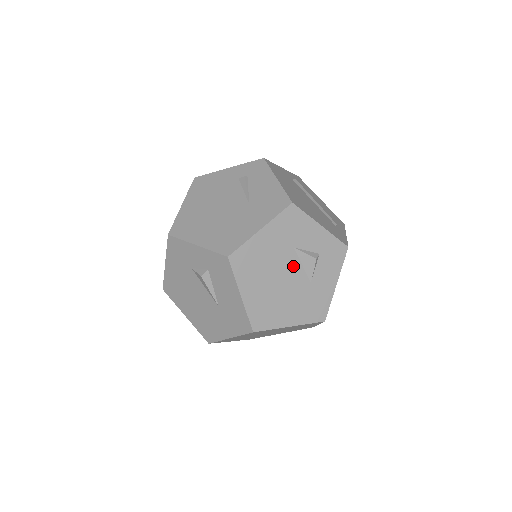
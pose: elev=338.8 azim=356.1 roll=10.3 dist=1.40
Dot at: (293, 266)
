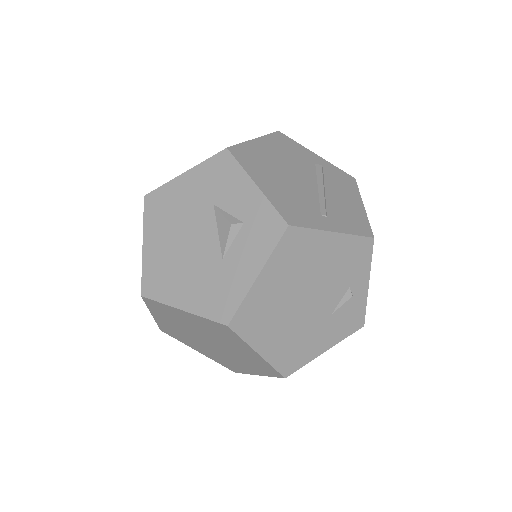
Dot at: (207, 229)
